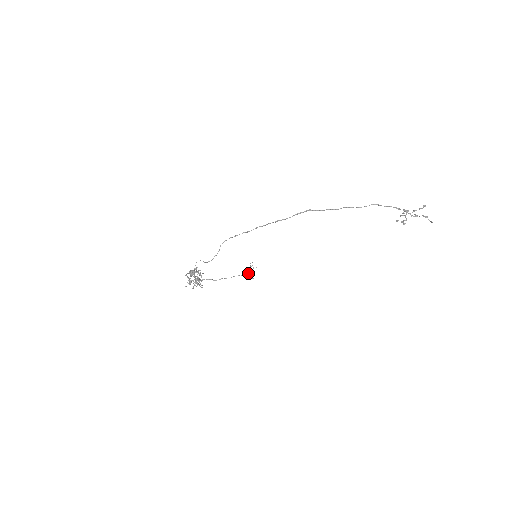
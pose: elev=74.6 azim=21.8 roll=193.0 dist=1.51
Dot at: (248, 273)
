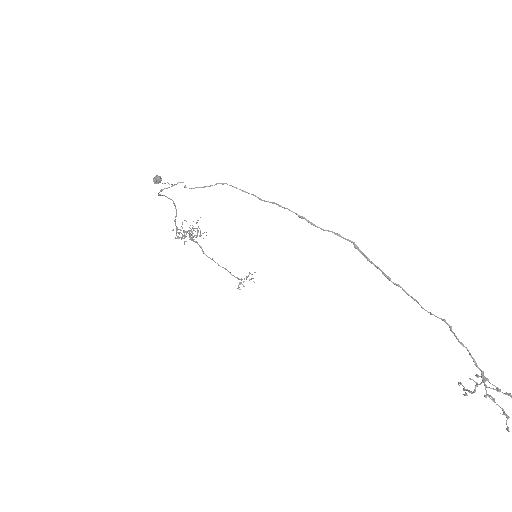
Dot at: occluded
